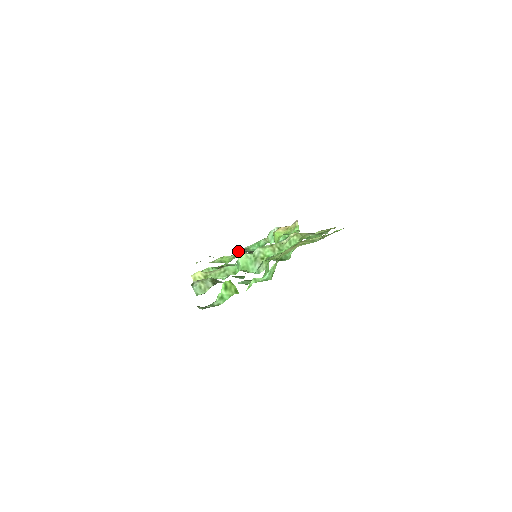
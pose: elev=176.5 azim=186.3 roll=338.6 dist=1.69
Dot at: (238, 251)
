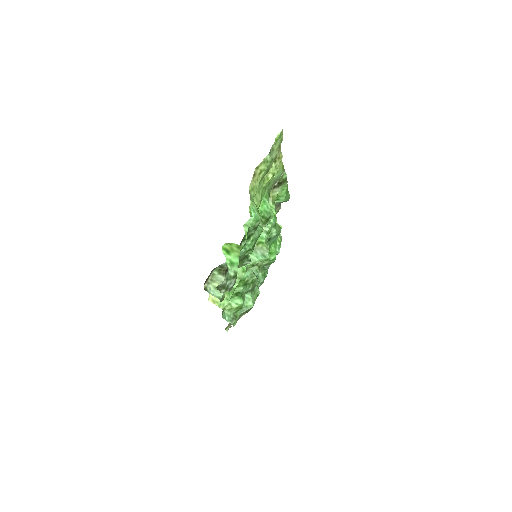
Dot at: occluded
